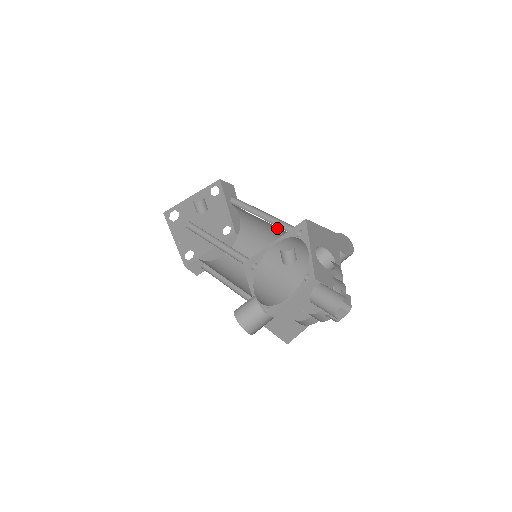
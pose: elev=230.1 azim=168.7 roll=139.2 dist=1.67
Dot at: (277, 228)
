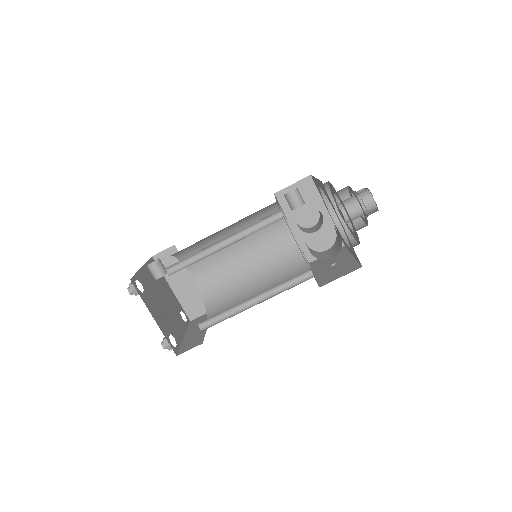
Dot at: occluded
